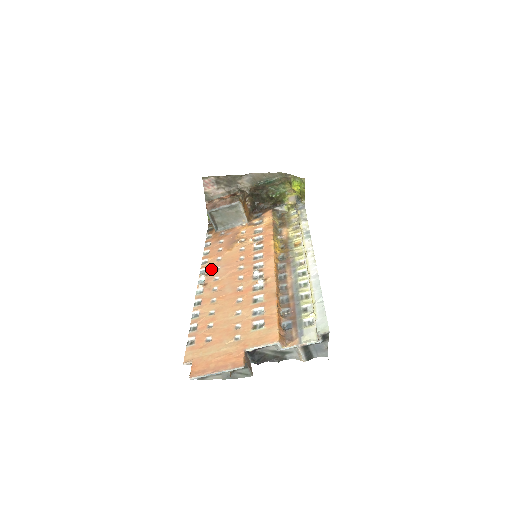
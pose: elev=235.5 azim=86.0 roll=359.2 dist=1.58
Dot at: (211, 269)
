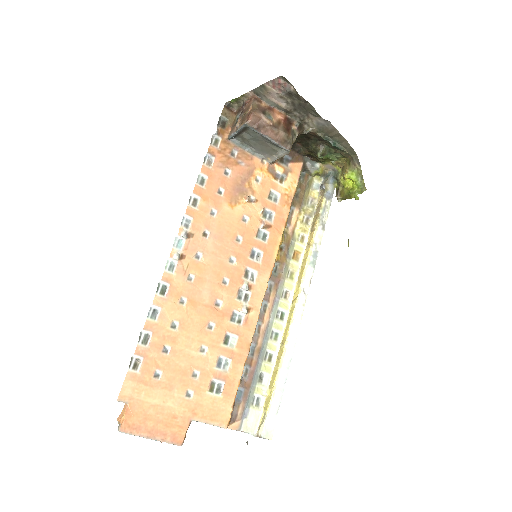
Dot at: (198, 228)
